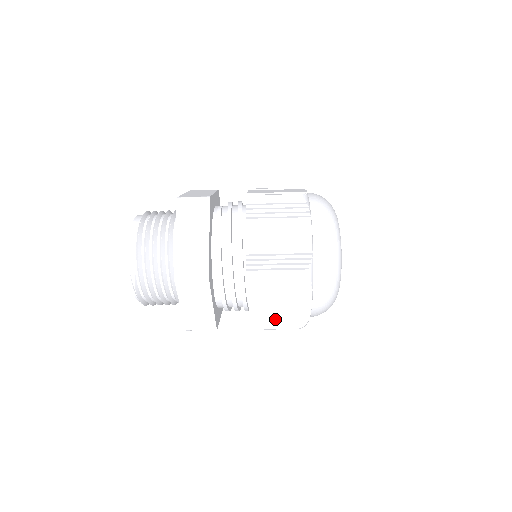
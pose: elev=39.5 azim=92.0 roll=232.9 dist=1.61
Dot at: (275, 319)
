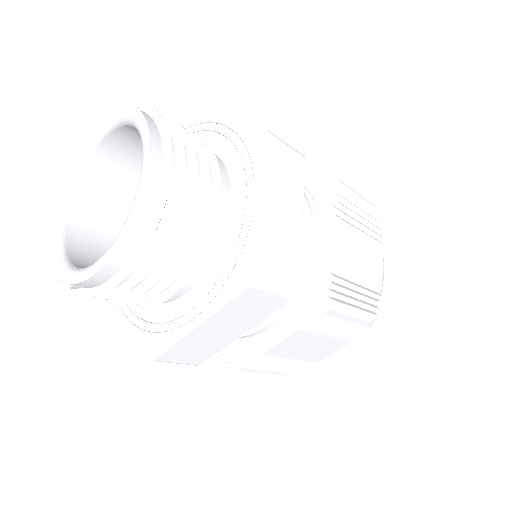
Dot at: occluded
